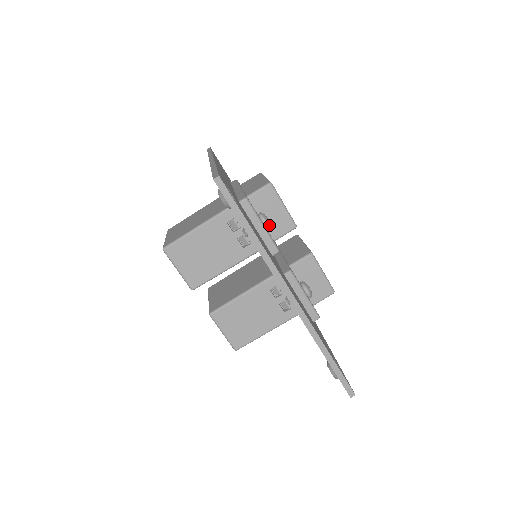
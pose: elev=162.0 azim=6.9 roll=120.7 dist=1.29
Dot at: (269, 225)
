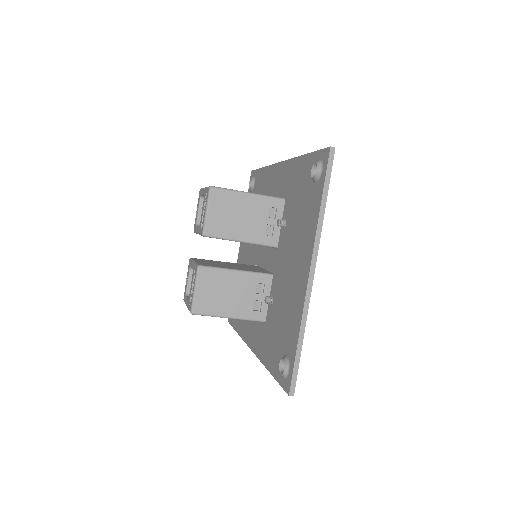
Dot at: occluded
